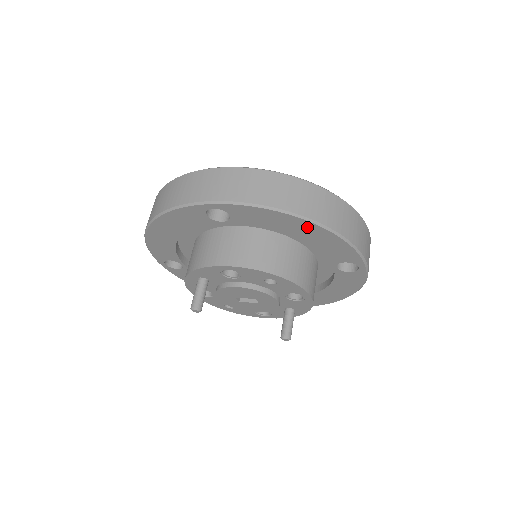
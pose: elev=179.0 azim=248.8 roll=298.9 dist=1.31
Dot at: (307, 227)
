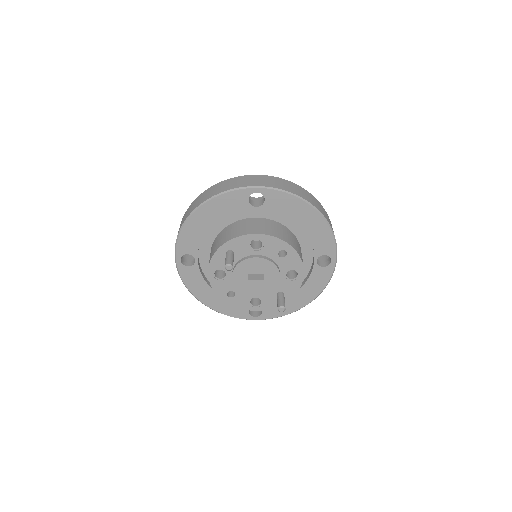
Dot at: (312, 215)
